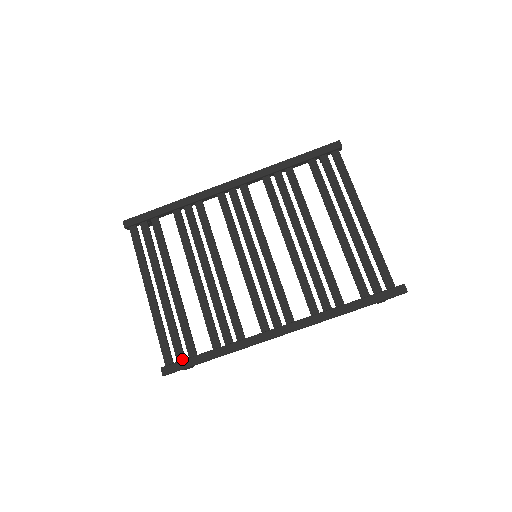
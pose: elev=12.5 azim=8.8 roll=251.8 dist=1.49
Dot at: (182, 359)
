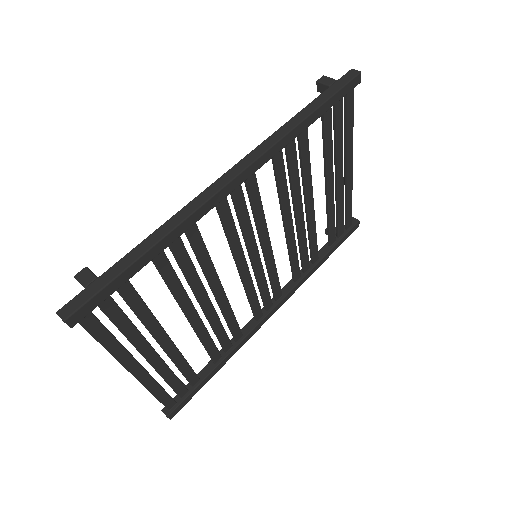
Dot at: (186, 393)
